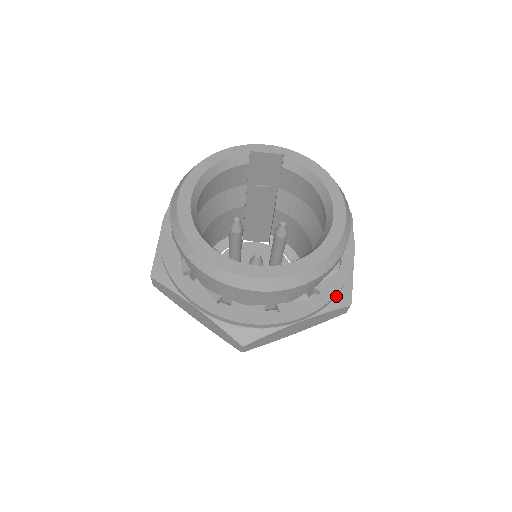
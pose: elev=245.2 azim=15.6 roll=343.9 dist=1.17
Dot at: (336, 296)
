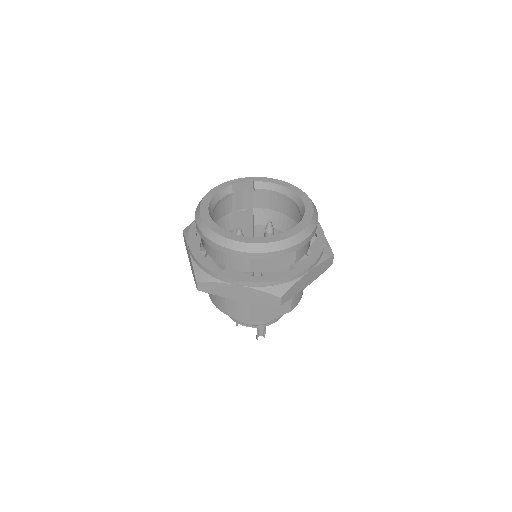
Dot at: (323, 252)
